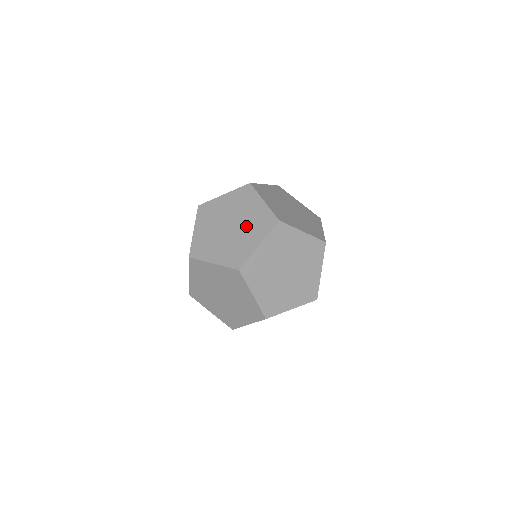
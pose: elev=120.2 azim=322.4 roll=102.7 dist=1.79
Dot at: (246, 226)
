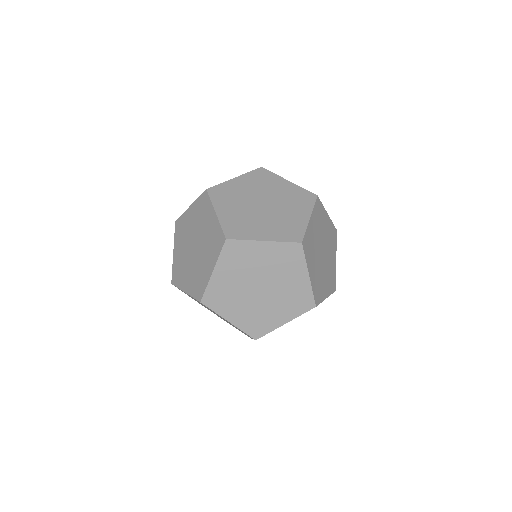
Dot at: (204, 247)
